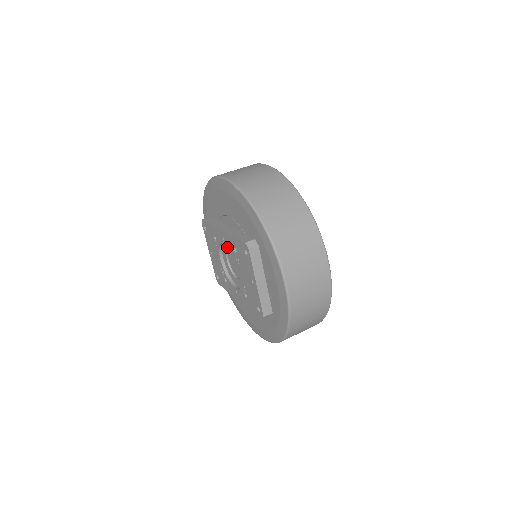
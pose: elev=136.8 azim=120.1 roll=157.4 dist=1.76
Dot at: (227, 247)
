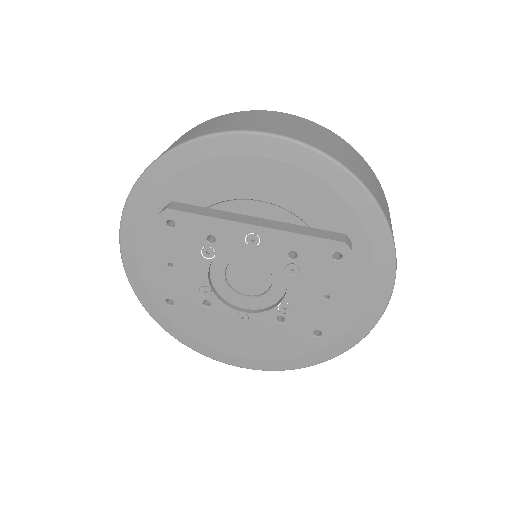
Dot at: (244, 251)
